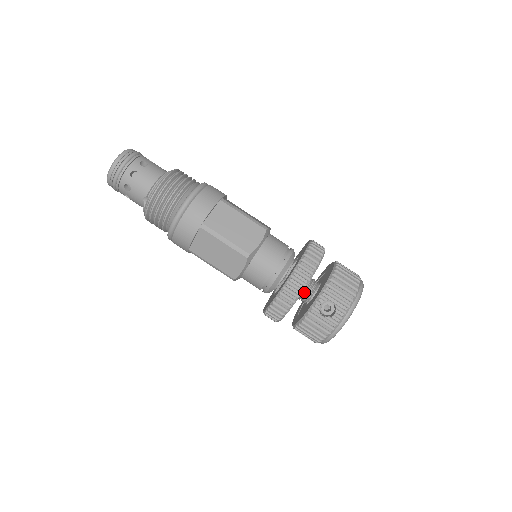
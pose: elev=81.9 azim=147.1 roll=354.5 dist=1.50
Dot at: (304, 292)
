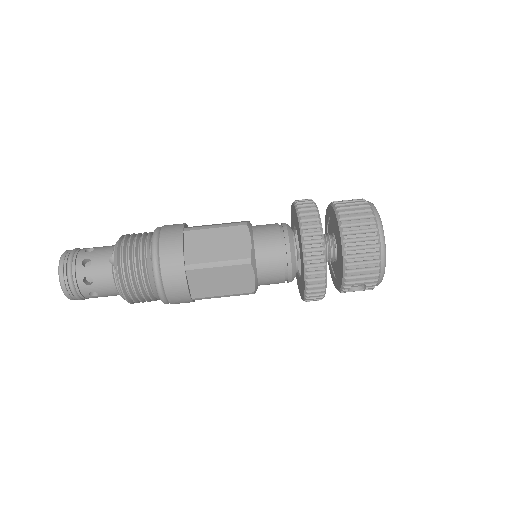
Dot at: occluded
